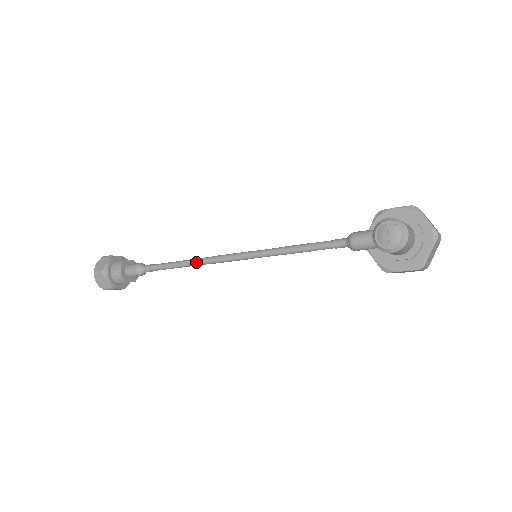
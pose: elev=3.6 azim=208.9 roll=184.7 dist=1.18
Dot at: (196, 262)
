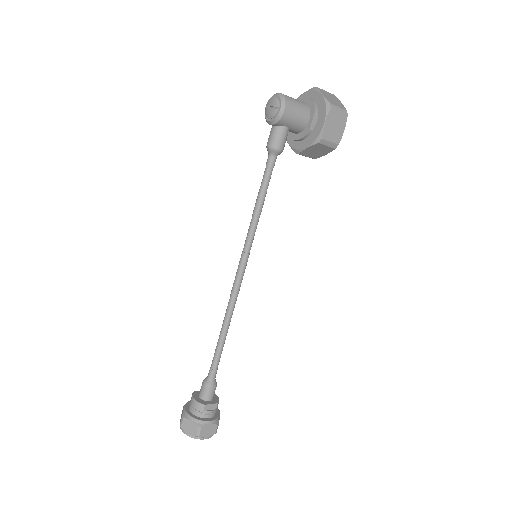
Dot at: (226, 313)
